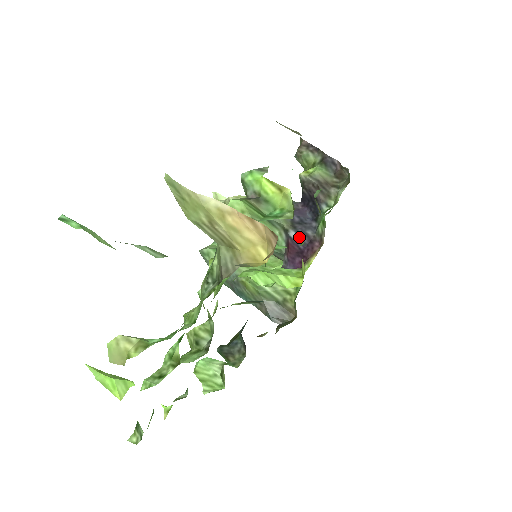
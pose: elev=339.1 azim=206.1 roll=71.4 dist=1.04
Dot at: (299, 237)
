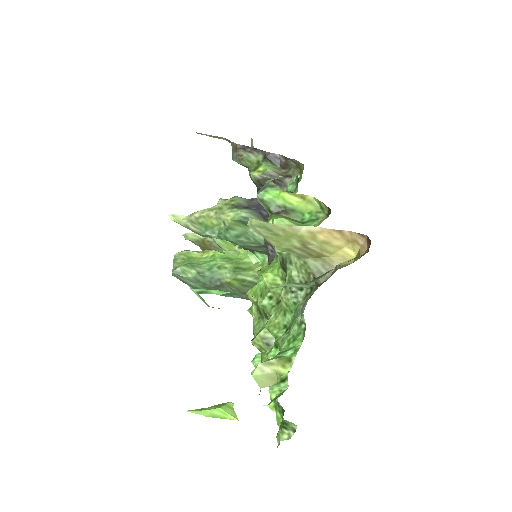
Dot at: occluded
